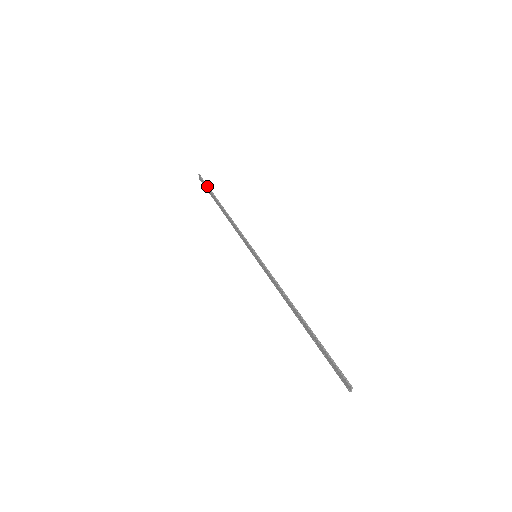
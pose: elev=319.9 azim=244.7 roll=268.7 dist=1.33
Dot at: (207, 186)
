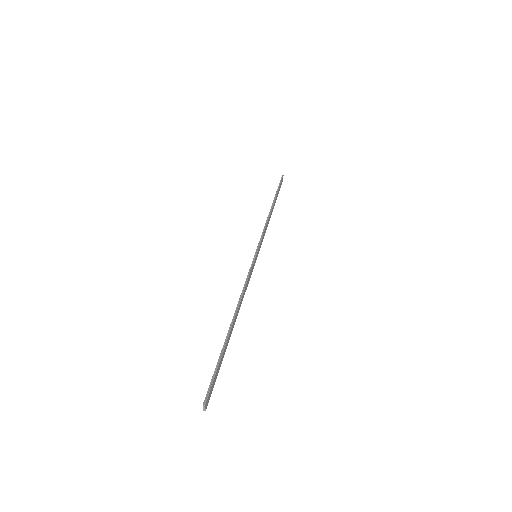
Dot at: (279, 186)
